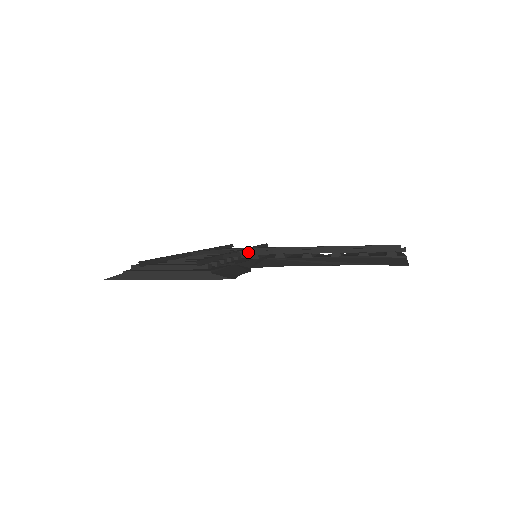
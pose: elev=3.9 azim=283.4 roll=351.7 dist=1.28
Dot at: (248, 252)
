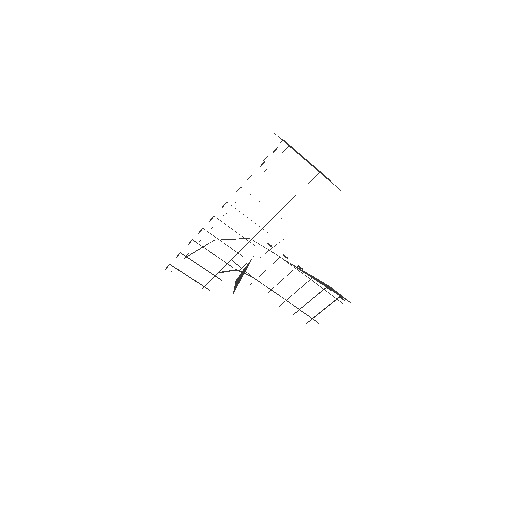
Dot at: occluded
